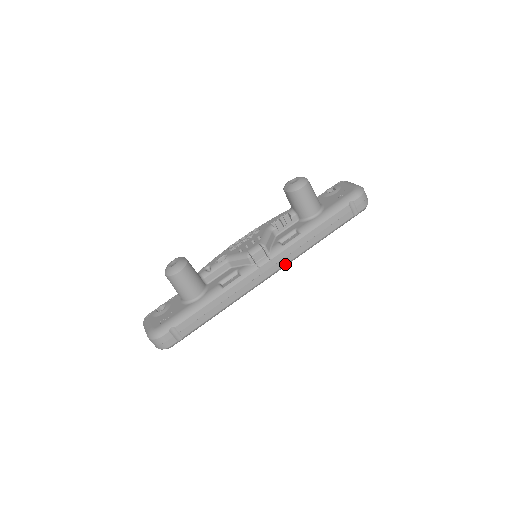
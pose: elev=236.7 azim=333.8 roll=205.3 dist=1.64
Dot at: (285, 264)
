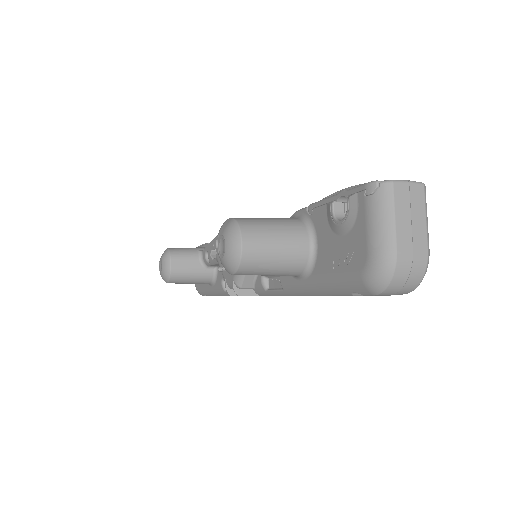
Dot at: occluded
